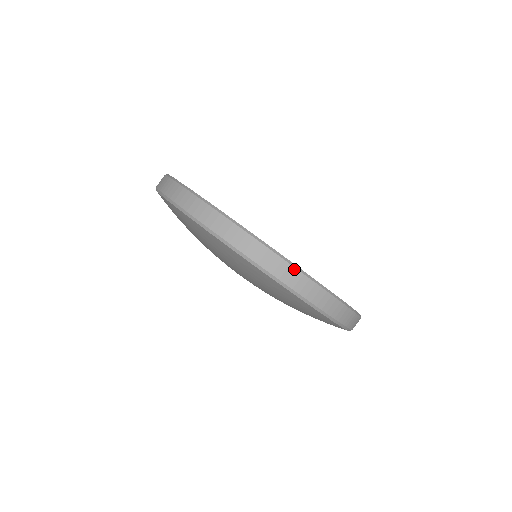
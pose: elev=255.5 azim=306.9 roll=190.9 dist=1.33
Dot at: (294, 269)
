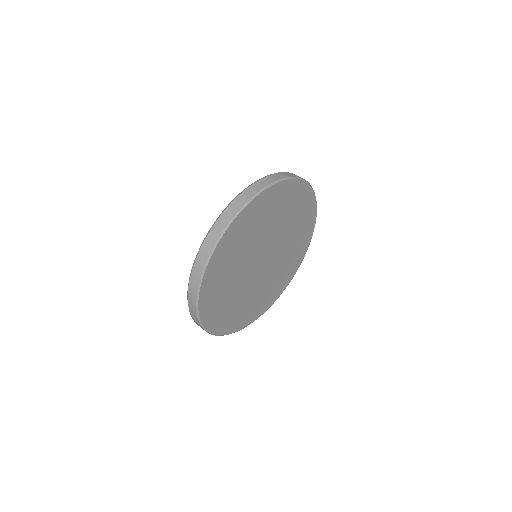
Dot at: (211, 334)
